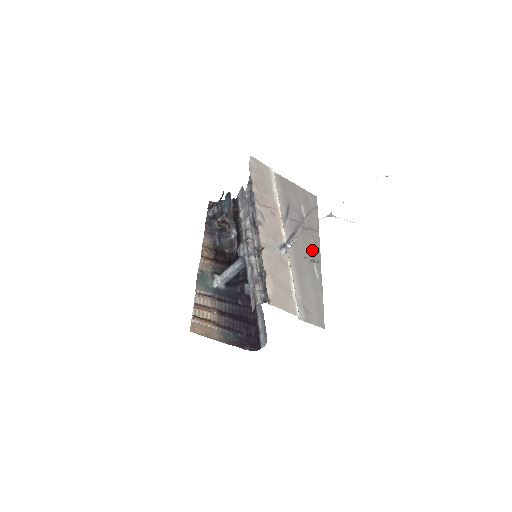
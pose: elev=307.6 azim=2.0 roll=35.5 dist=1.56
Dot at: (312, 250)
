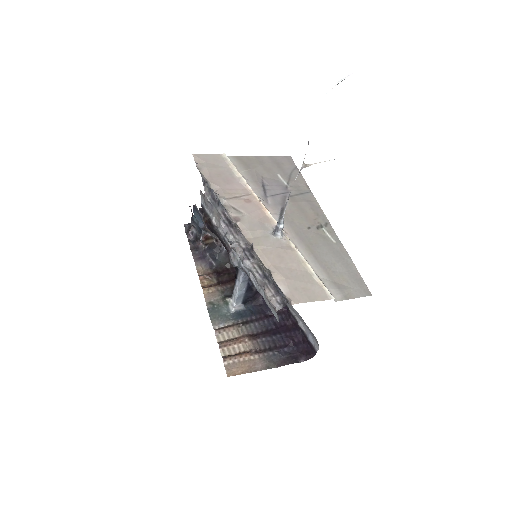
Dot at: (313, 215)
